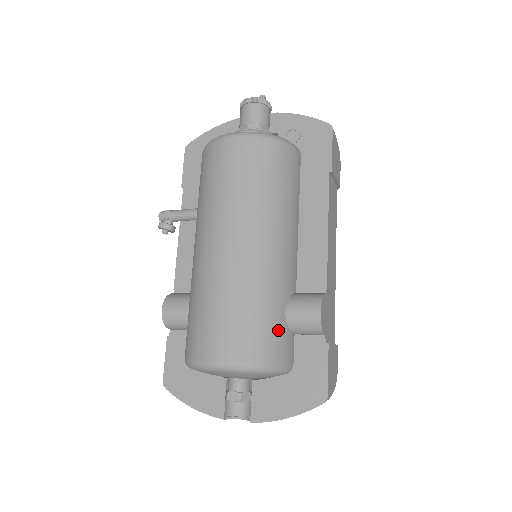
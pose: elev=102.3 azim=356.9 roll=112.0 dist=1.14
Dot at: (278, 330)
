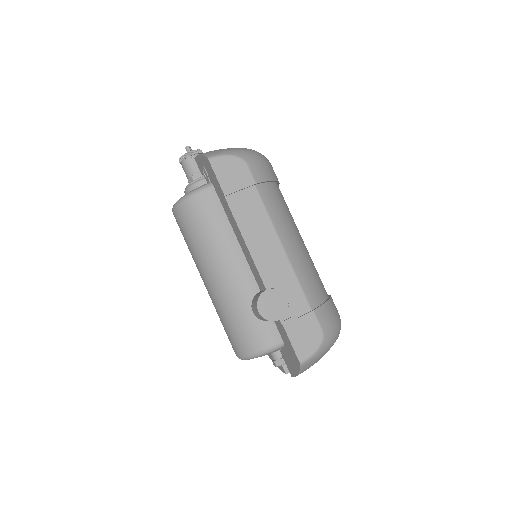
Dot at: (253, 327)
